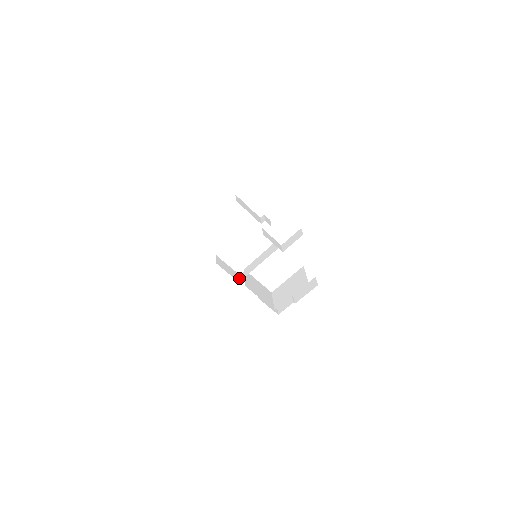
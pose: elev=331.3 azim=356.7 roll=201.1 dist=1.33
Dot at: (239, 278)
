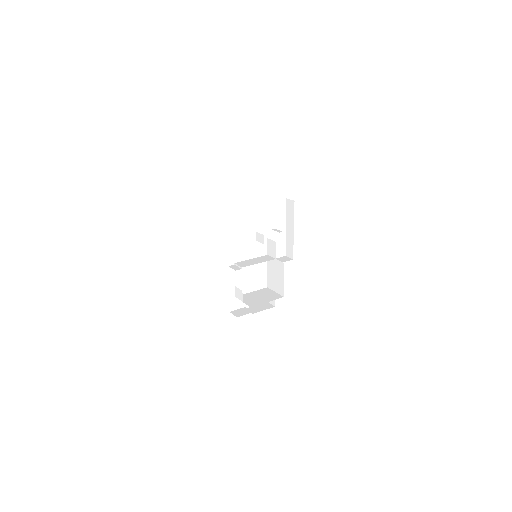
Dot at: (231, 267)
